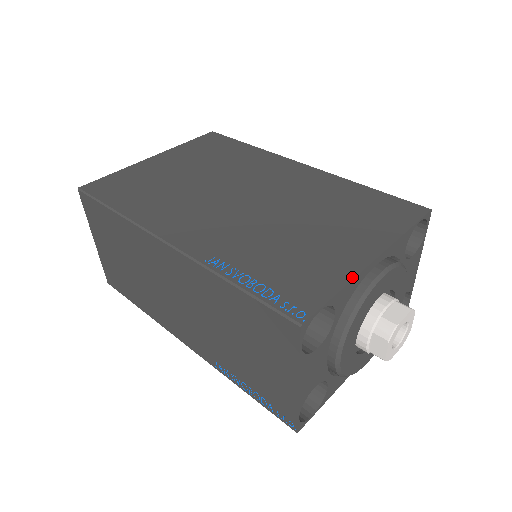
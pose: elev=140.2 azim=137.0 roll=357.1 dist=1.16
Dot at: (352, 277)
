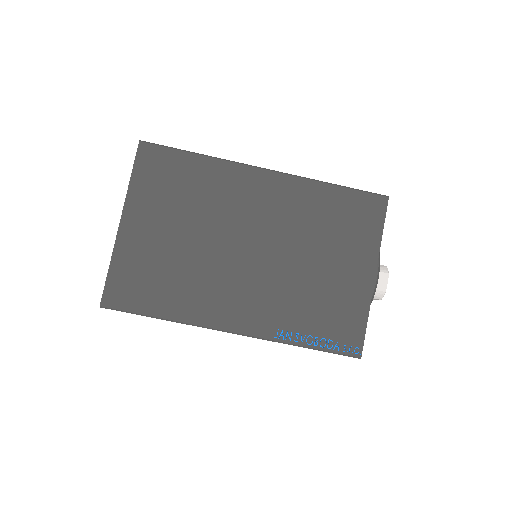
Dot at: (369, 303)
